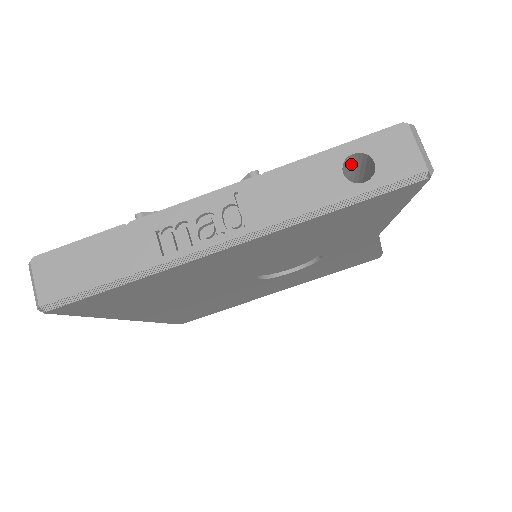
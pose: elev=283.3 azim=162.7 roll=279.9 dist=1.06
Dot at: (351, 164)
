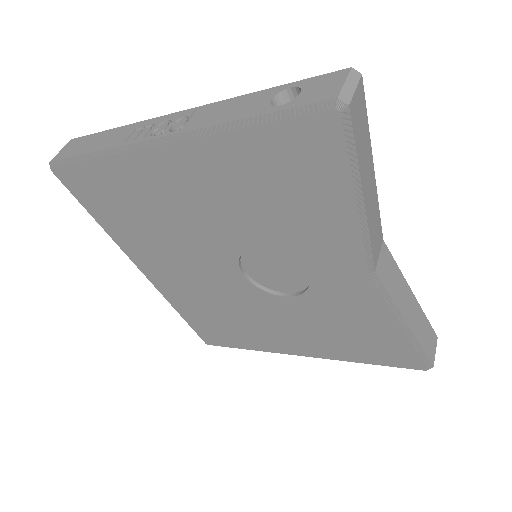
Dot at: occluded
